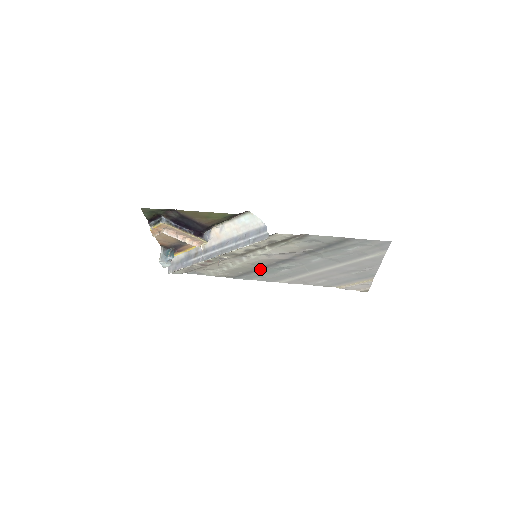
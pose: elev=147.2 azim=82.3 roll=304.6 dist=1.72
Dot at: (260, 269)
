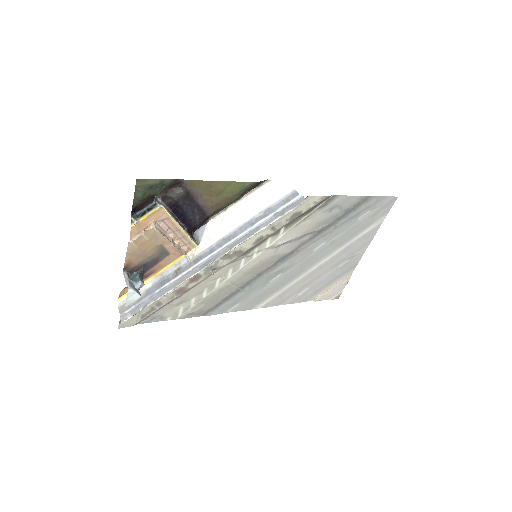
Dot at: (249, 283)
